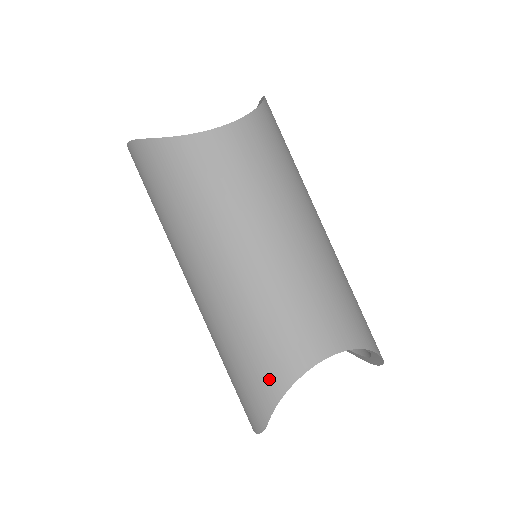
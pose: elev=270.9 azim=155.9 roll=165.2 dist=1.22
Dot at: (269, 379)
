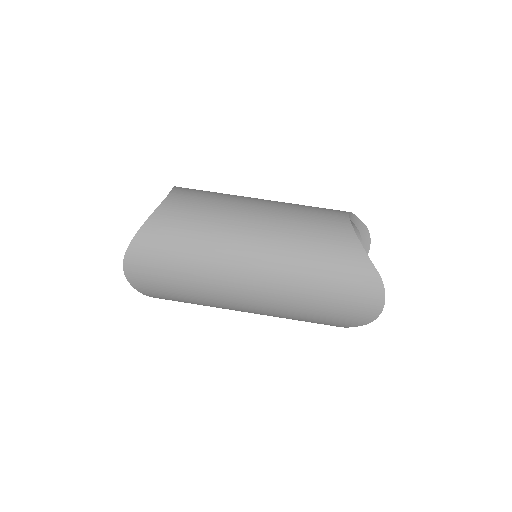
Dot at: (346, 248)
